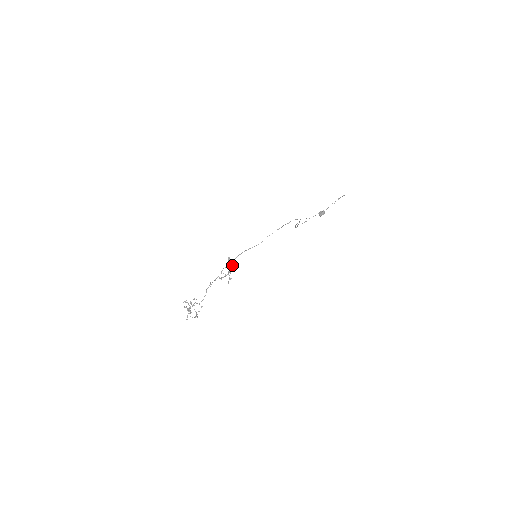
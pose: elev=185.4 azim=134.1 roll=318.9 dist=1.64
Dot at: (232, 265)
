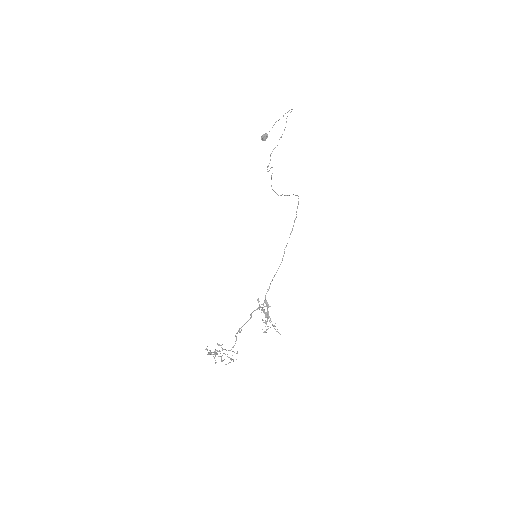
Dot at: occluded
